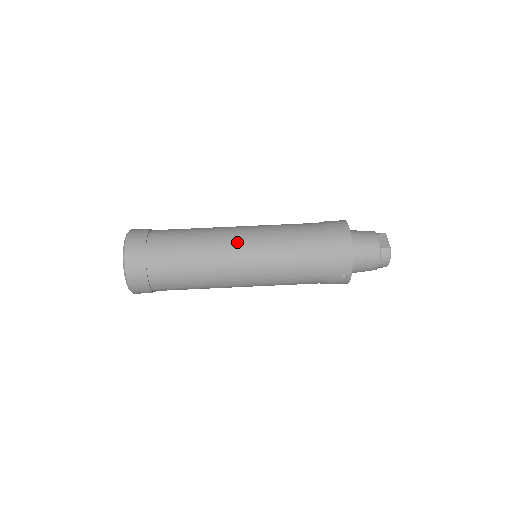
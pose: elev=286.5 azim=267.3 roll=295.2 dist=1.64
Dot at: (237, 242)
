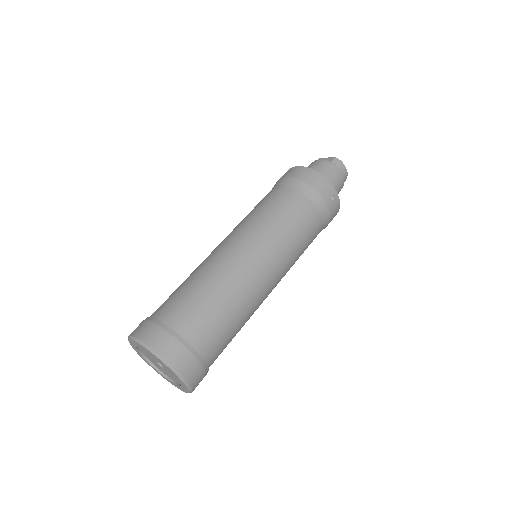
Dot at: (233, 245)
